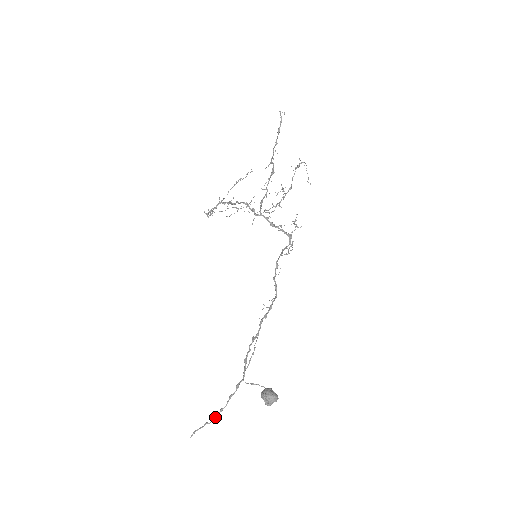
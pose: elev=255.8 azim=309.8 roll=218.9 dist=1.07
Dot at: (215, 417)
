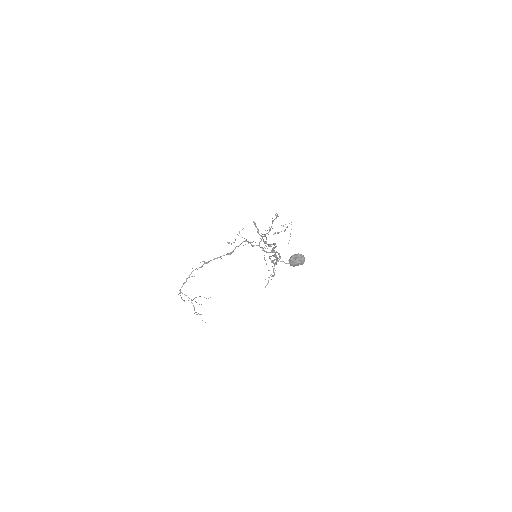
Dot at: occluded
